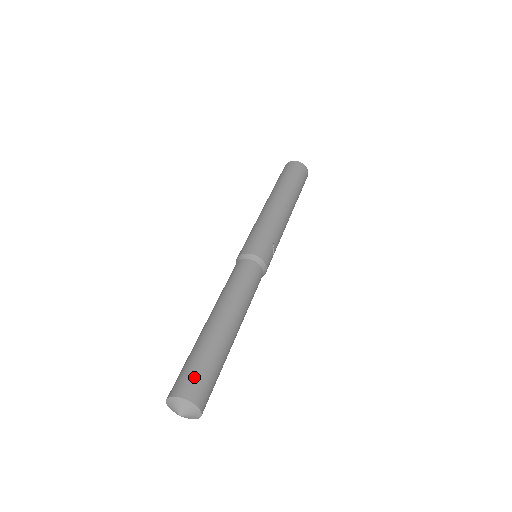
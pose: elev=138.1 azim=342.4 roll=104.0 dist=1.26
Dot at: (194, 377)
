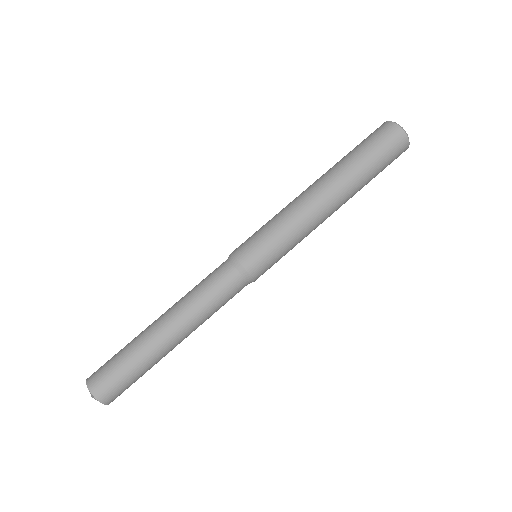
Dot at: (122, 390)
